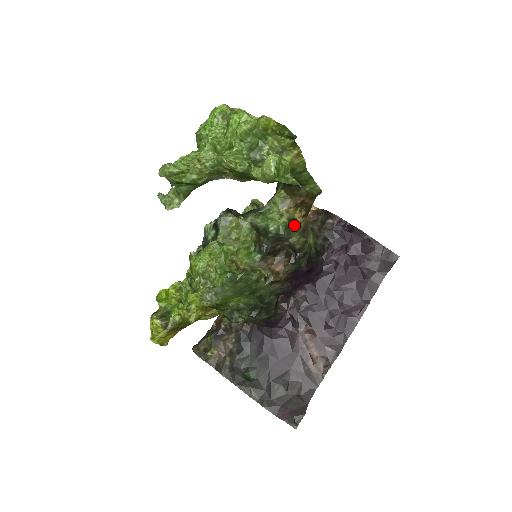
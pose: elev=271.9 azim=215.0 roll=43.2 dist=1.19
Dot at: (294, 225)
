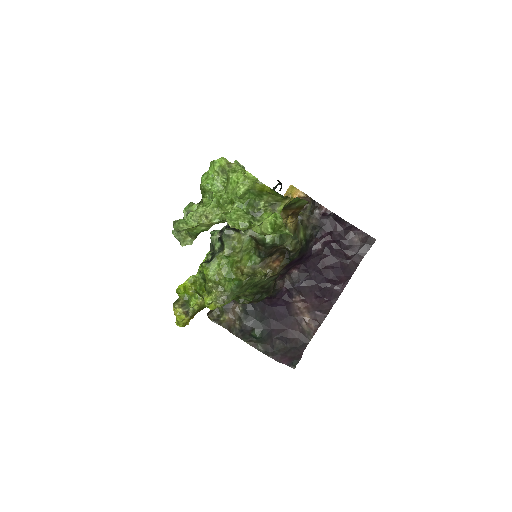
Dot at: occluded
